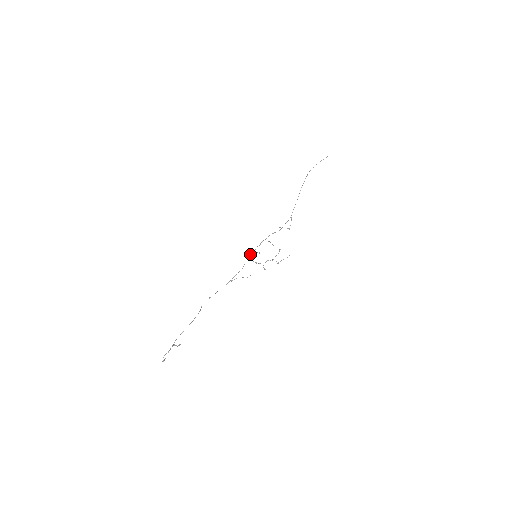
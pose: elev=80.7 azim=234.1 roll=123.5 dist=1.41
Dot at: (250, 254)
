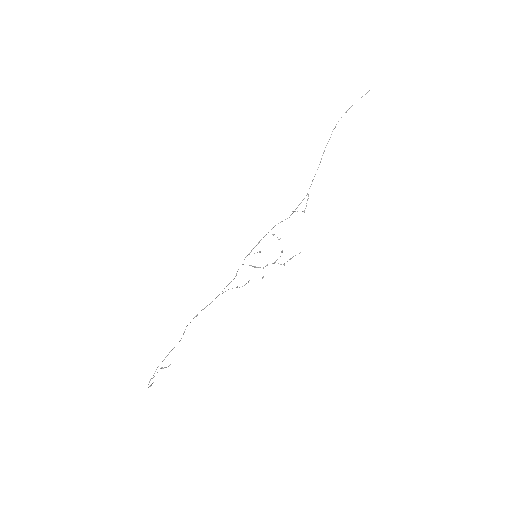
Dot at: occluded
